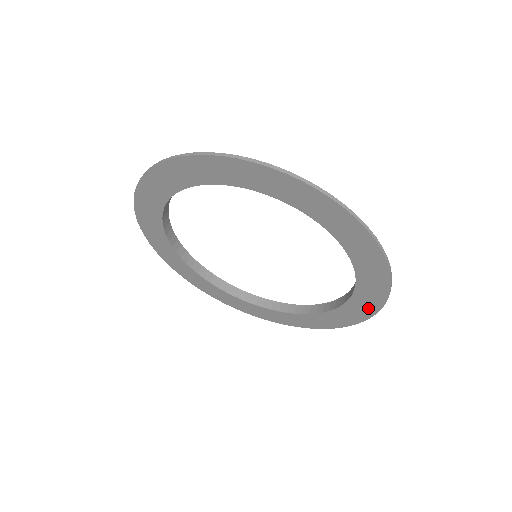
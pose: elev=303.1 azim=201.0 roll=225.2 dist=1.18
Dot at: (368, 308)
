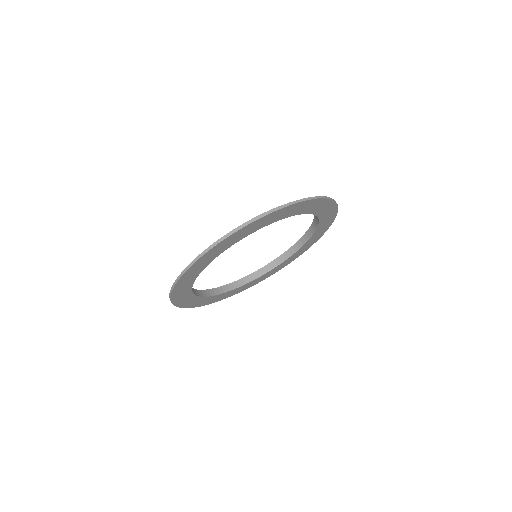
Dot at: (320, 235)
